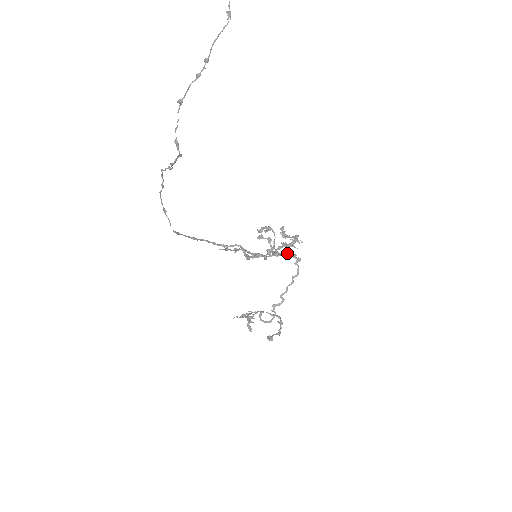
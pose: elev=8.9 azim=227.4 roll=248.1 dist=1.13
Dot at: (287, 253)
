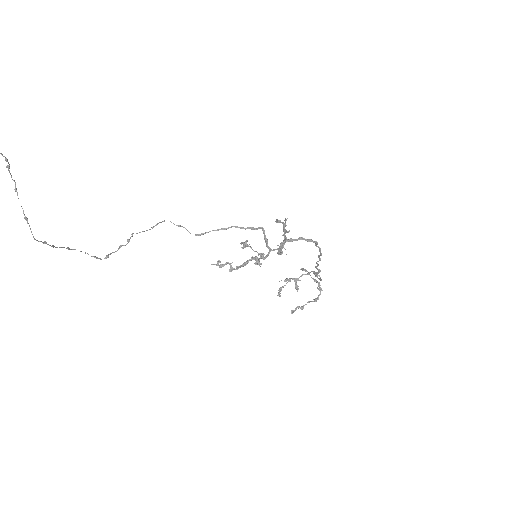
Dot at: (302, 238)
